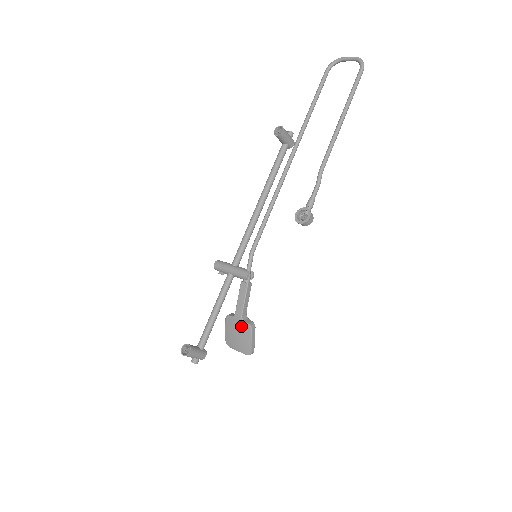
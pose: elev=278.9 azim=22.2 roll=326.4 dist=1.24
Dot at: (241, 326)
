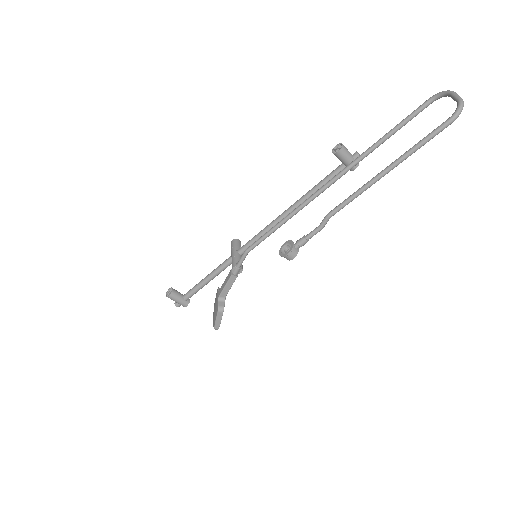
Dot at: (216, 303)
